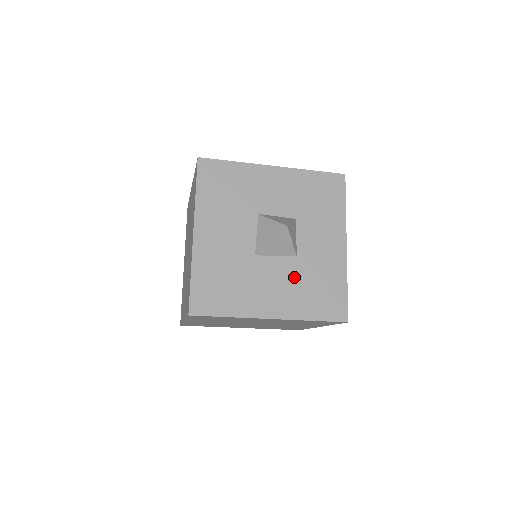
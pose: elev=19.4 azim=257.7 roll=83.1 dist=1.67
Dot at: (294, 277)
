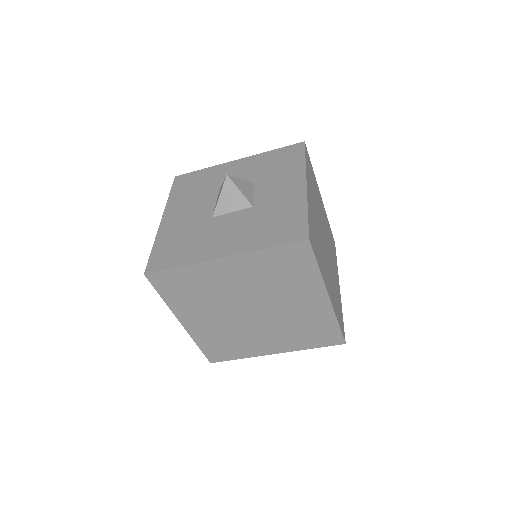
Dot at: (249, 221)
